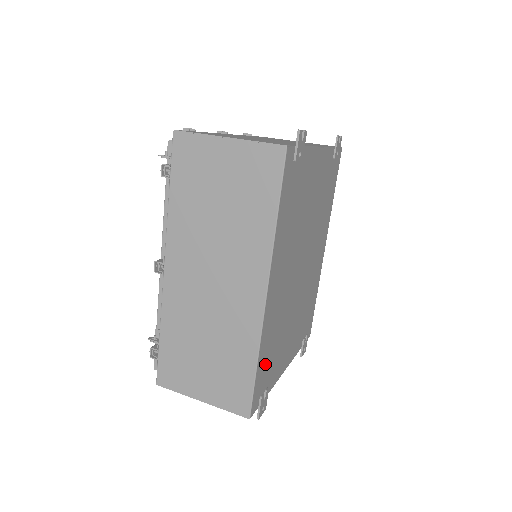
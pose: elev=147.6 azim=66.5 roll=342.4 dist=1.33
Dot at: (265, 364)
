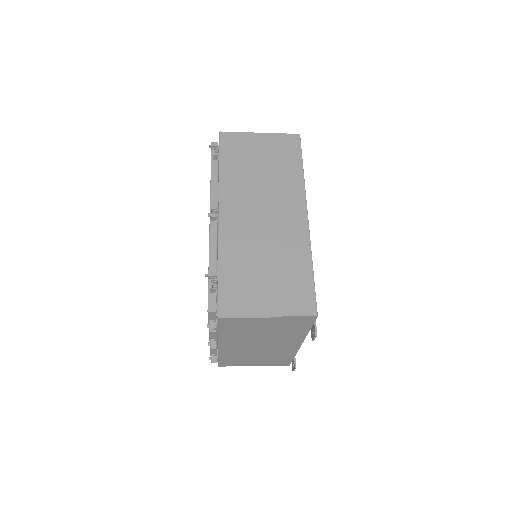
Dot at: occluded
